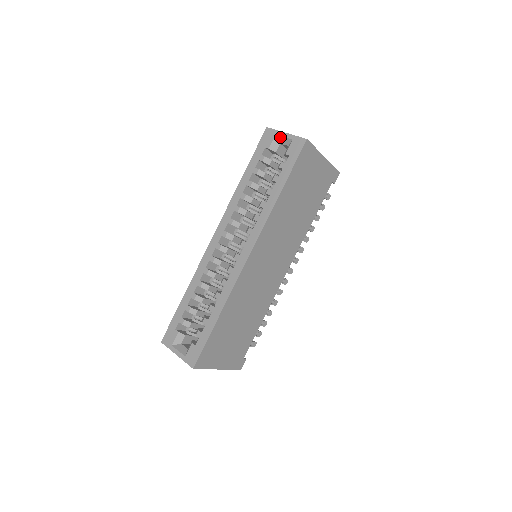
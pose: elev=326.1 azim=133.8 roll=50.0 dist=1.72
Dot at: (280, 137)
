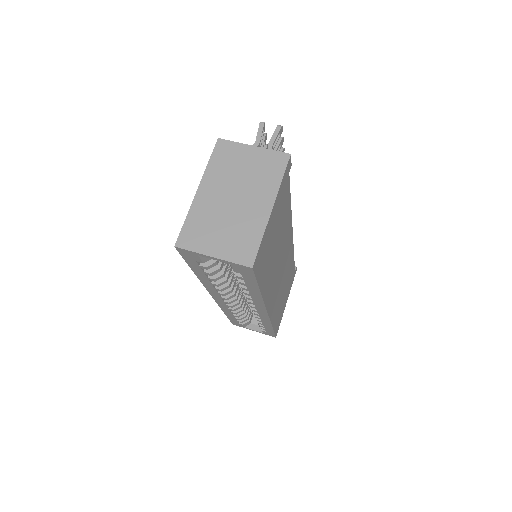
Dot at: (207, 257)
